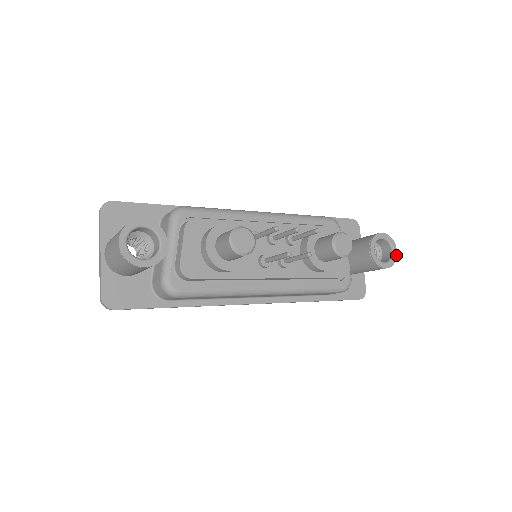
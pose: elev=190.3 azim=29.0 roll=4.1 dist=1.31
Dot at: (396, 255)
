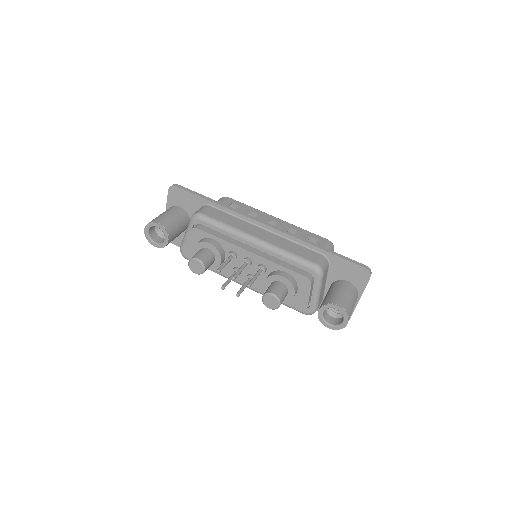
Dot at: (345, 326)
